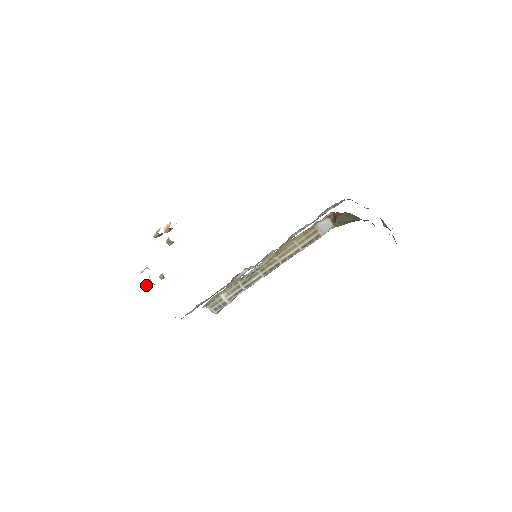
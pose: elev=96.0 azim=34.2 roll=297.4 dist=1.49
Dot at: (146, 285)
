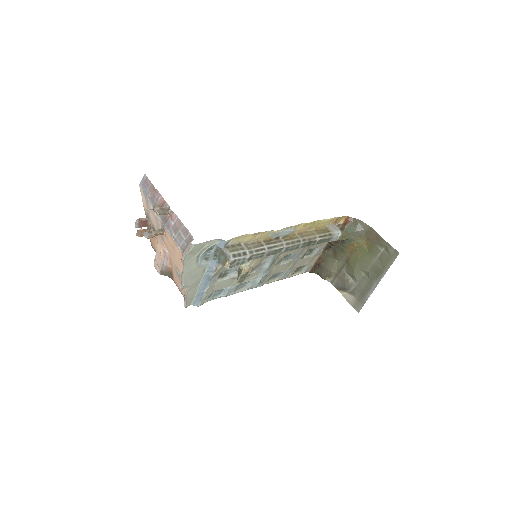
Dot at: (161, 210)
